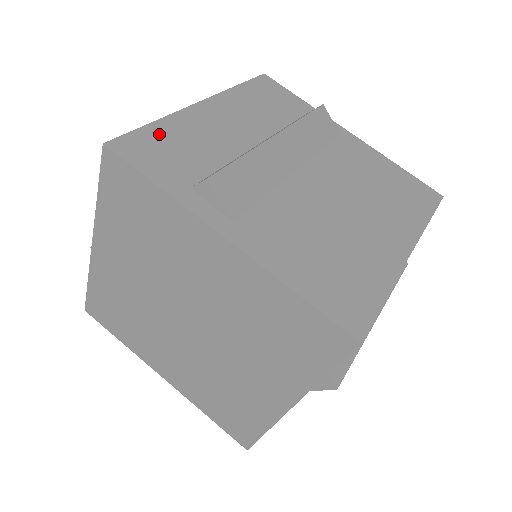
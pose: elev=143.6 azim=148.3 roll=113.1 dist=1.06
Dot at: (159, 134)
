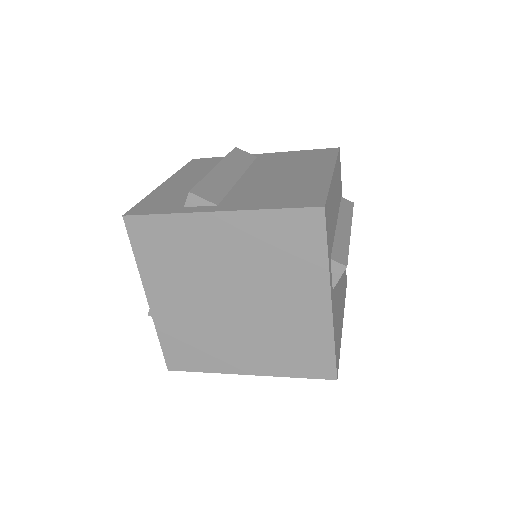
Dot at: (150, 201)
